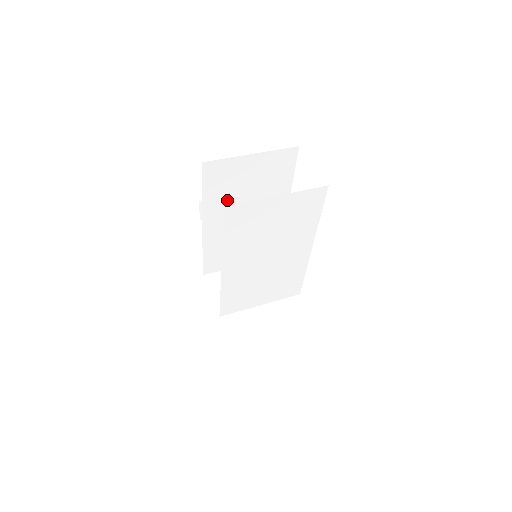
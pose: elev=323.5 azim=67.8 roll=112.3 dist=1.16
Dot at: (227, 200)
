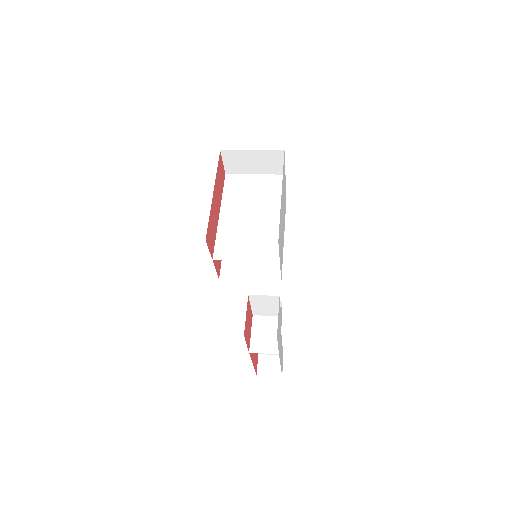
Dot at: occluded
